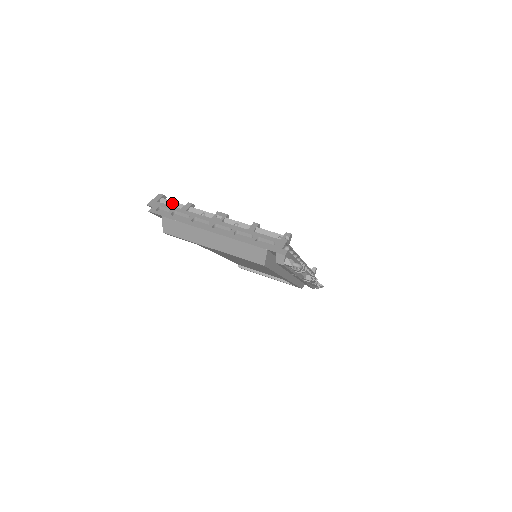
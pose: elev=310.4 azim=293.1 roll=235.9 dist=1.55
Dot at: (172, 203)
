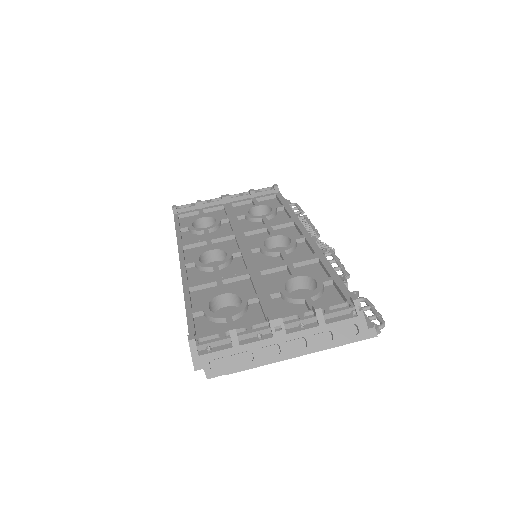
Dot at: (214, 344)
